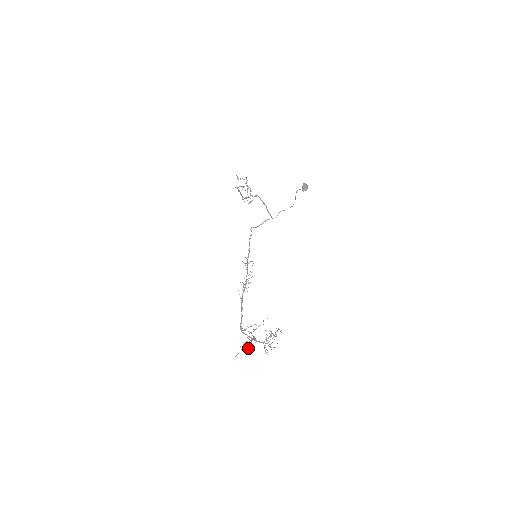
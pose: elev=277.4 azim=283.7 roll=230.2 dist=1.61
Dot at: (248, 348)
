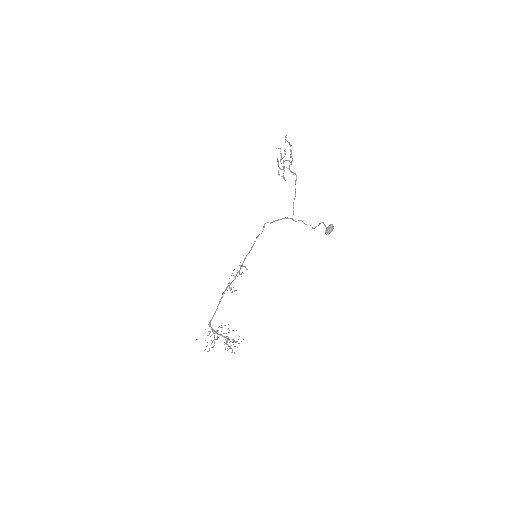
Dot at: occluded
